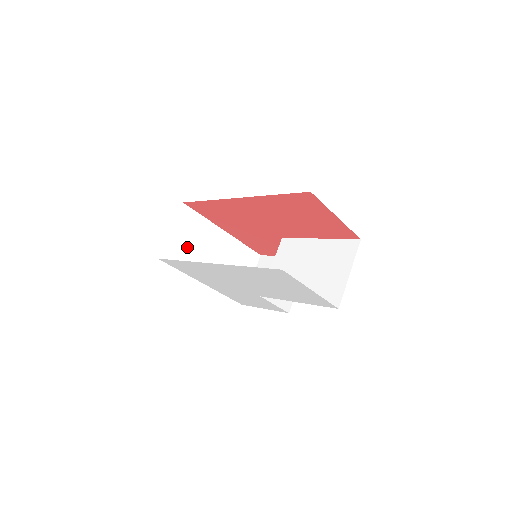
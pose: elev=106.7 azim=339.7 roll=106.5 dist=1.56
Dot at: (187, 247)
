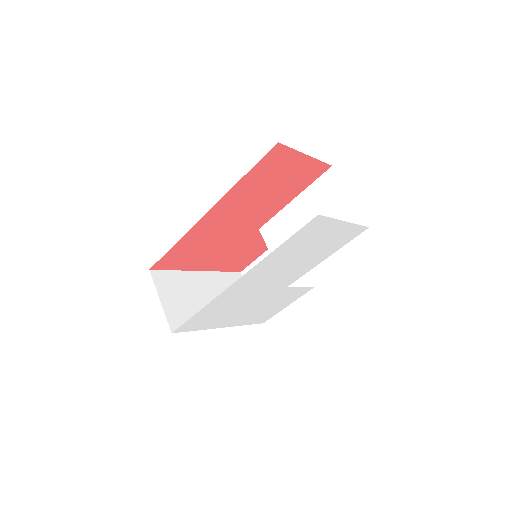
Dot at: (185, 306)
